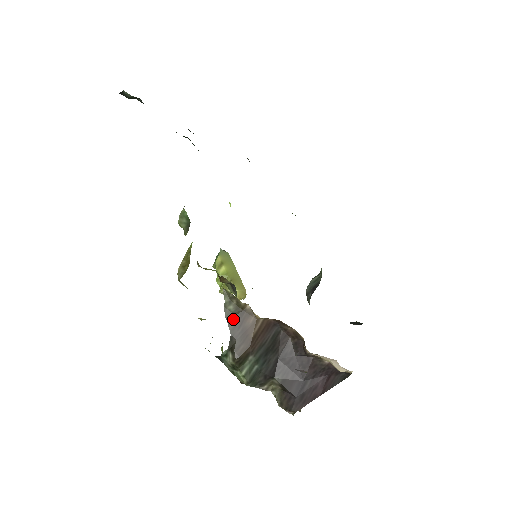
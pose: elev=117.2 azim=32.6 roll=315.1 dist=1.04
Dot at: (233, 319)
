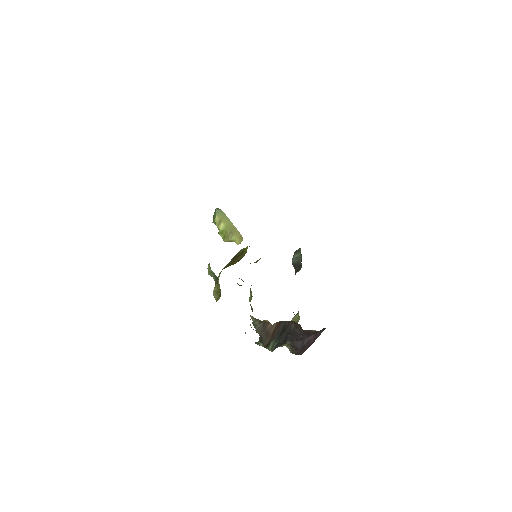
Dot at: (259, 328)
